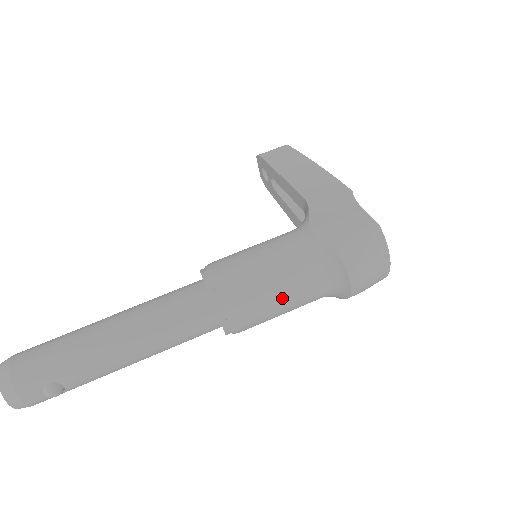
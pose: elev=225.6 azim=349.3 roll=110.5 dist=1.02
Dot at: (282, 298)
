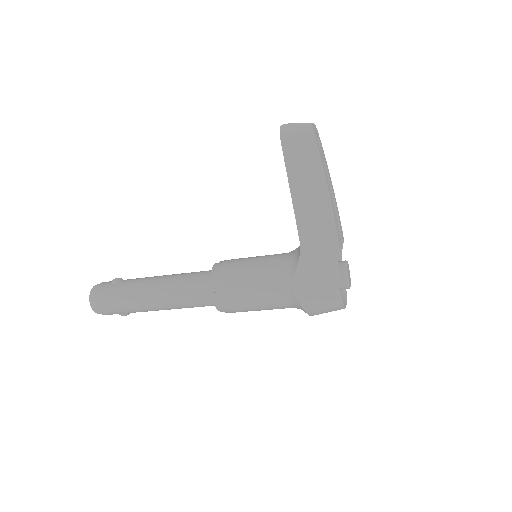
Dot at: occluded
